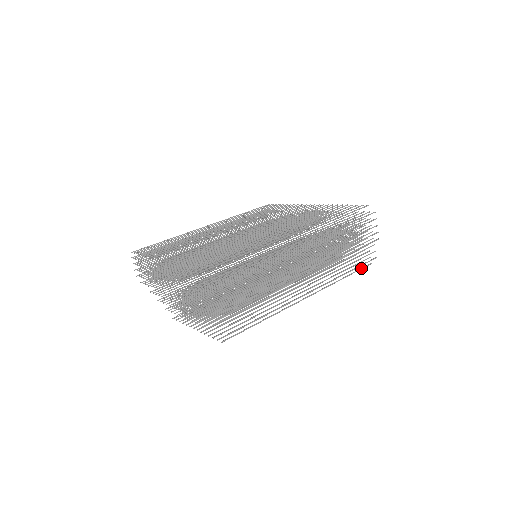
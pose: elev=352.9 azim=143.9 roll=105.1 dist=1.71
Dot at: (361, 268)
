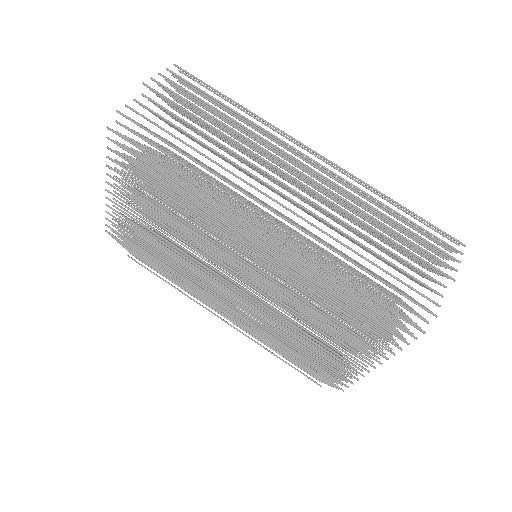
Dot at: occluded
